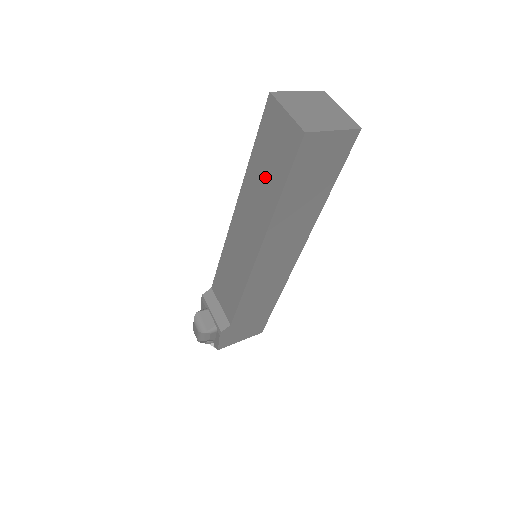
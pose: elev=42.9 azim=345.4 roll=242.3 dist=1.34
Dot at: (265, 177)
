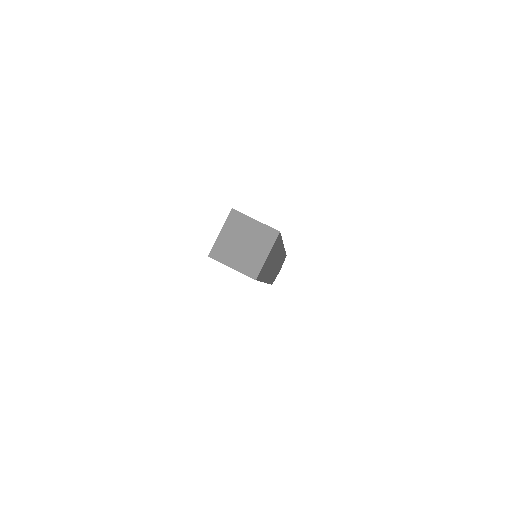
Dot at: occluded
